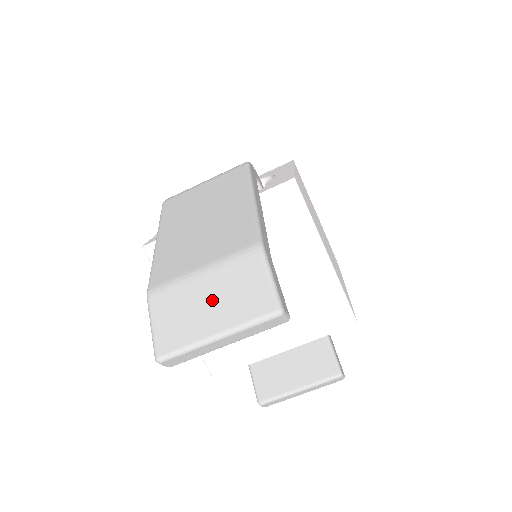
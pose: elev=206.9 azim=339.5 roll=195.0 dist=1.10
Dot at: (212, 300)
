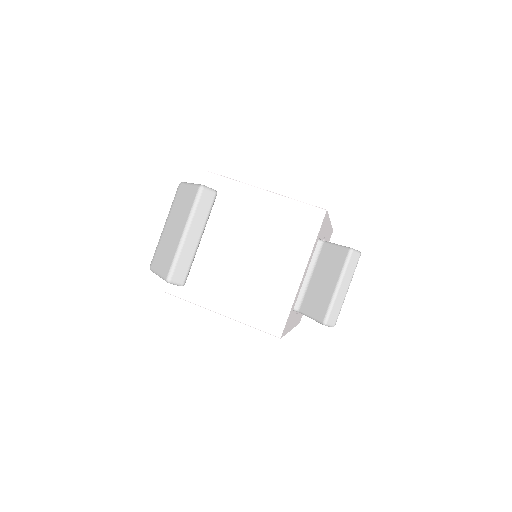
Dot at: (174, 226)
